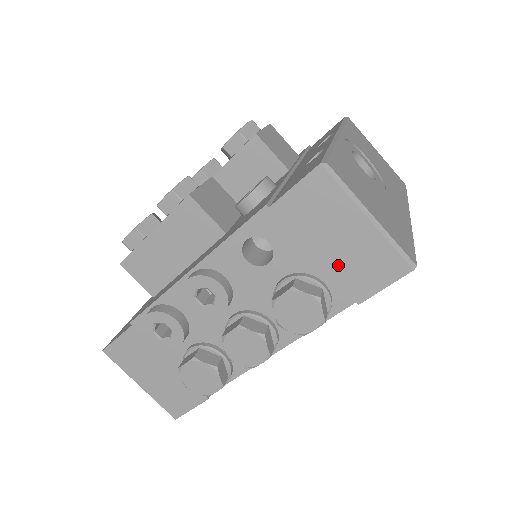
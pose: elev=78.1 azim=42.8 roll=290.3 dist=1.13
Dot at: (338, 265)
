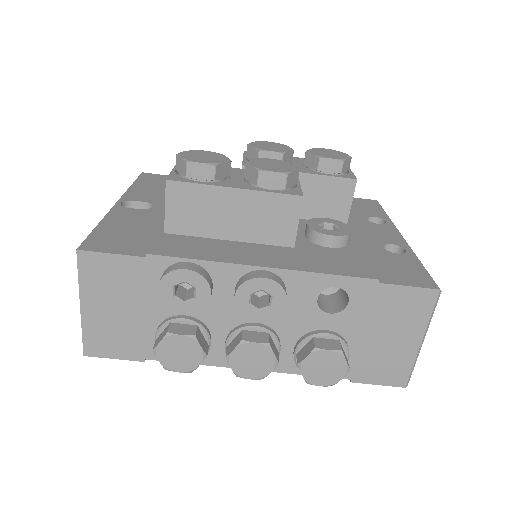
Dot at: (371, 351)
